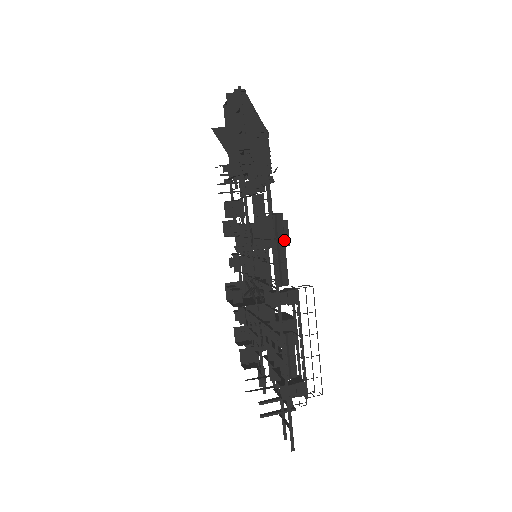
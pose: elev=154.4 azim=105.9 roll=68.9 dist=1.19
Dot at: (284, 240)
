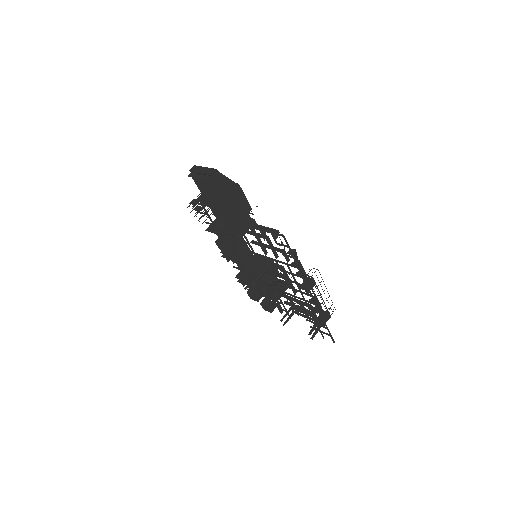
Dot at: occluded
